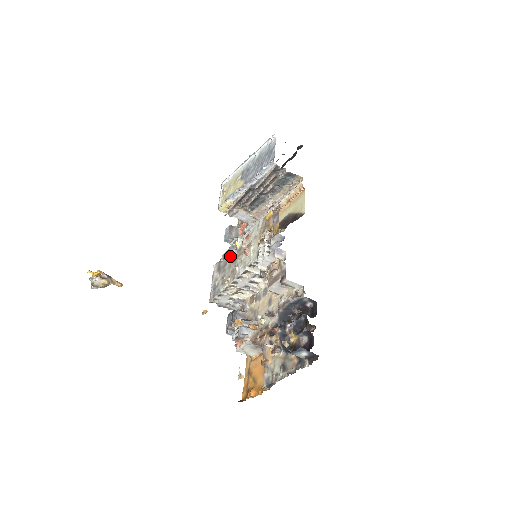
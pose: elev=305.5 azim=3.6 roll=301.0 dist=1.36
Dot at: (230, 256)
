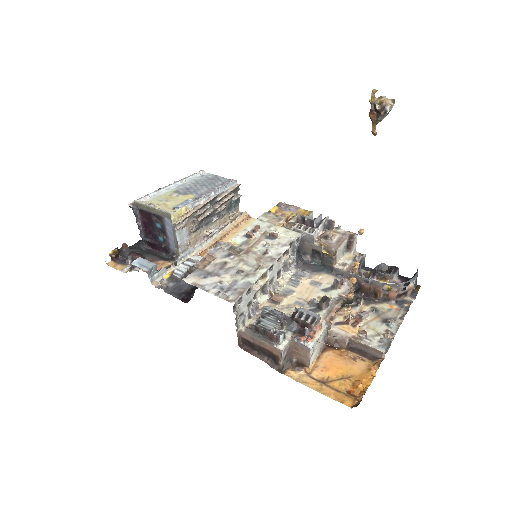
Dot at: (226, 255)
